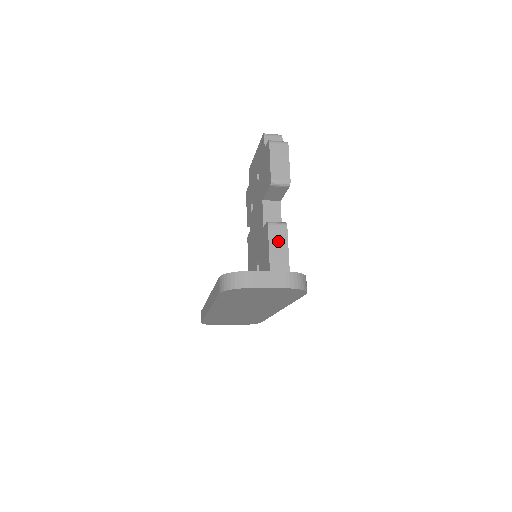
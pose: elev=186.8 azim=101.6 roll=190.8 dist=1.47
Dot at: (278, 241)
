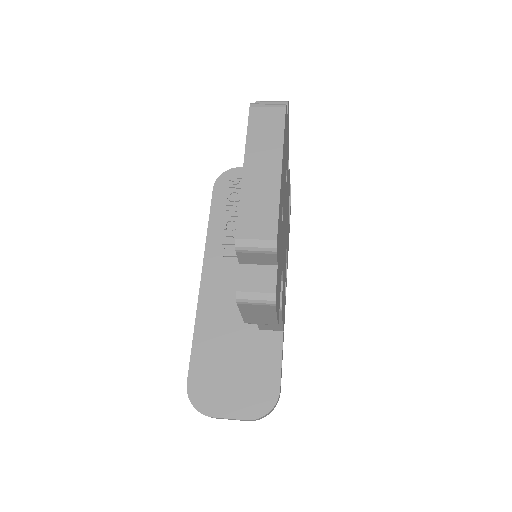
Dot at: occluded
